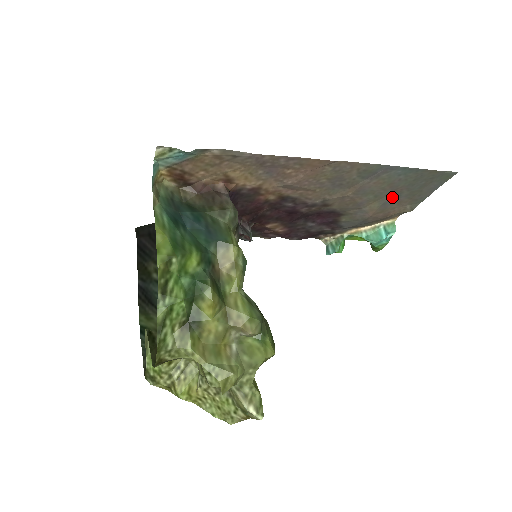
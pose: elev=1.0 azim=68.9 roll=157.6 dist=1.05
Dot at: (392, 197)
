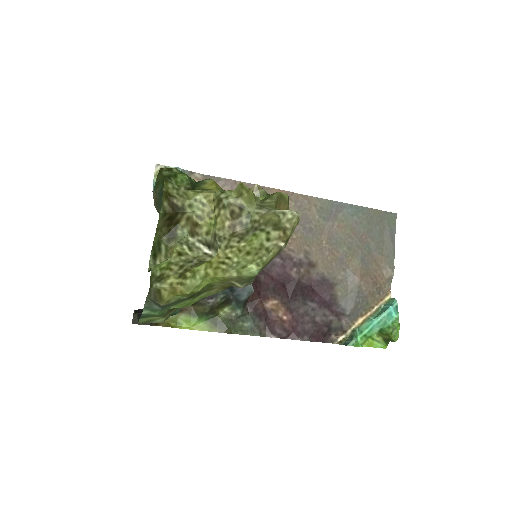
Dot at: (364, 251)
